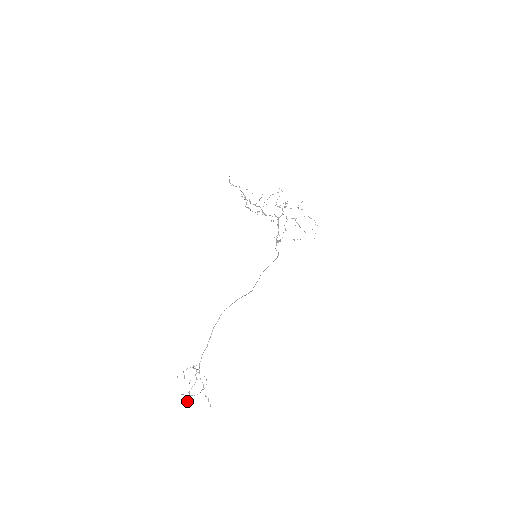
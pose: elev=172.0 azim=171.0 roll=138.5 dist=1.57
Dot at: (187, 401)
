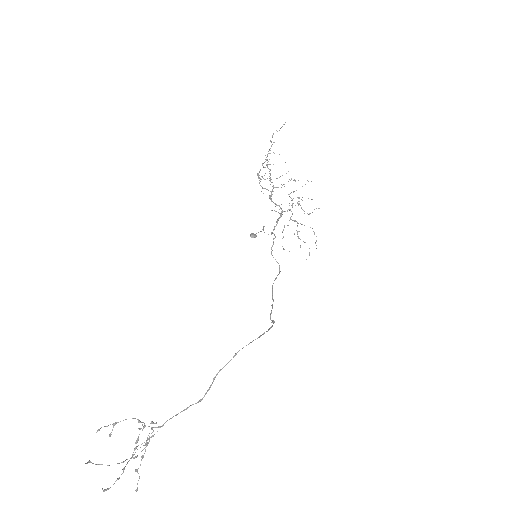
Dot at: (113, 484)
